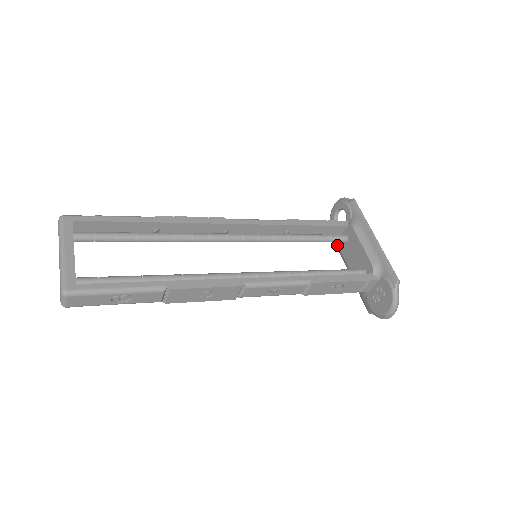
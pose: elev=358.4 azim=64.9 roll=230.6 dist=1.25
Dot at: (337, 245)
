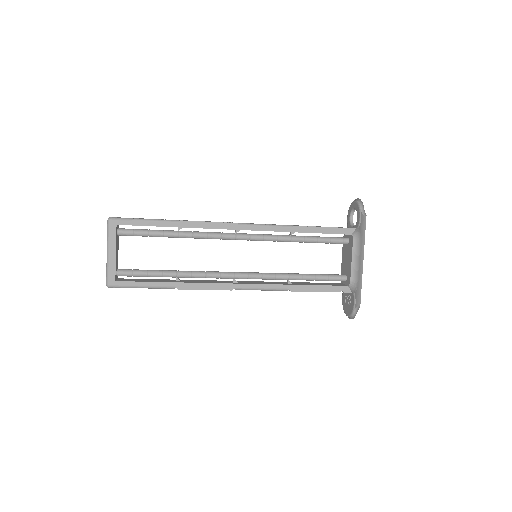
Dot at: occluded
